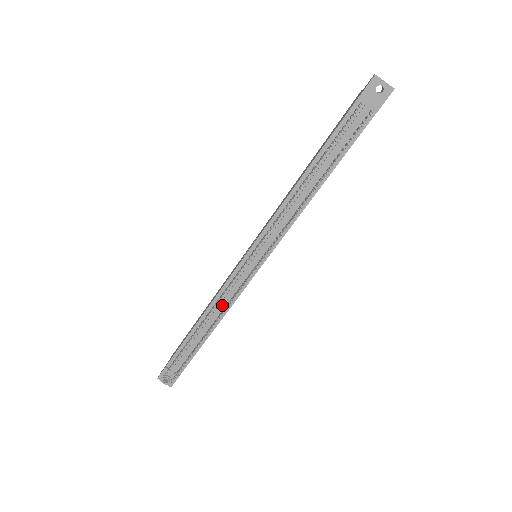
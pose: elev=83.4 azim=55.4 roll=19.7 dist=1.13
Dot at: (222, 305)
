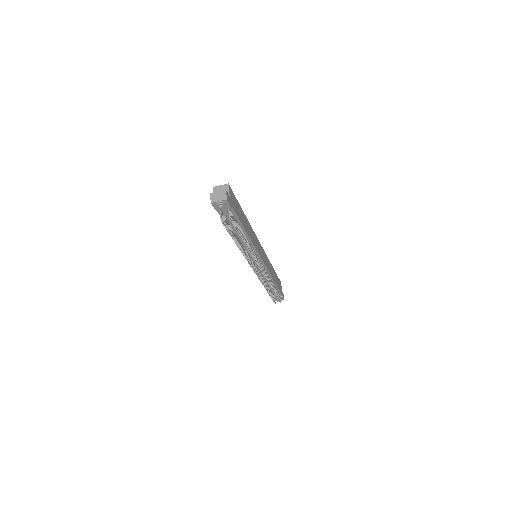
Dot at: occluded
